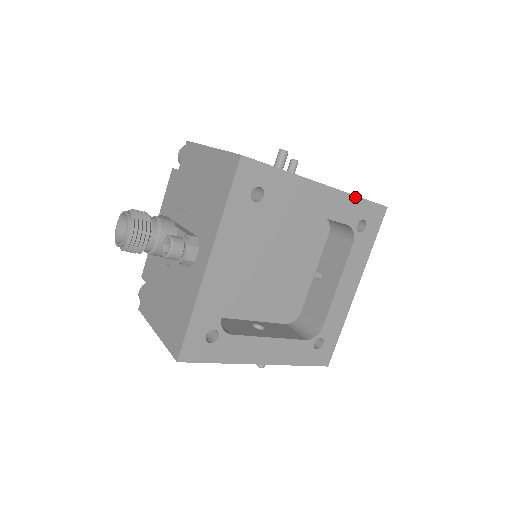
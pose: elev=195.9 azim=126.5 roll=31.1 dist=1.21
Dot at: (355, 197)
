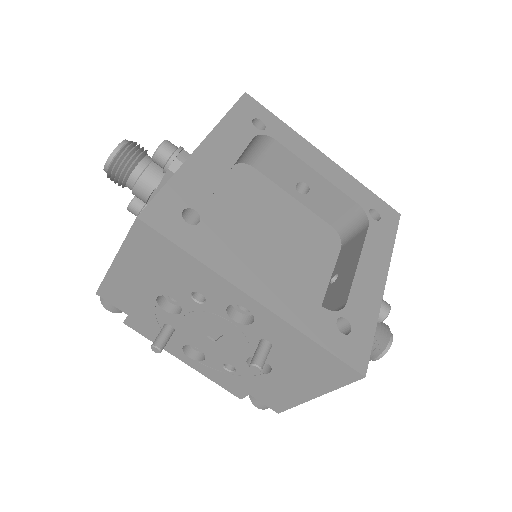
Dot at: (361, 185)
